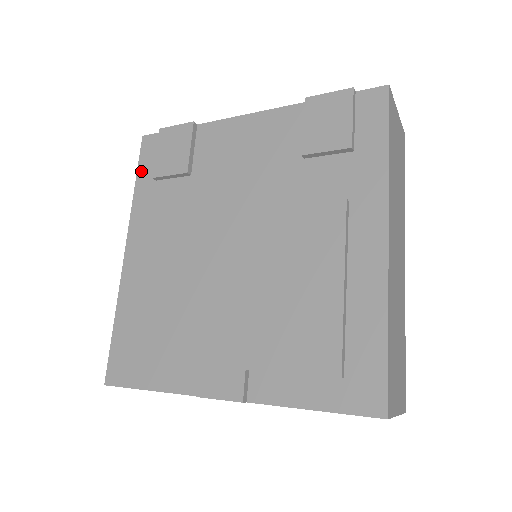
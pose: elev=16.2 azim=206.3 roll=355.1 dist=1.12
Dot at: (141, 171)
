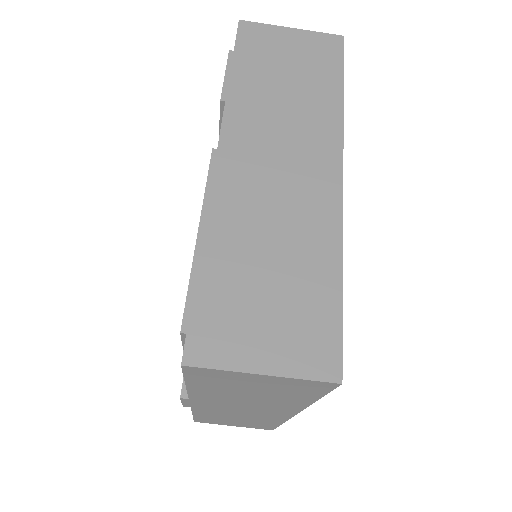
Dot at: occluded
